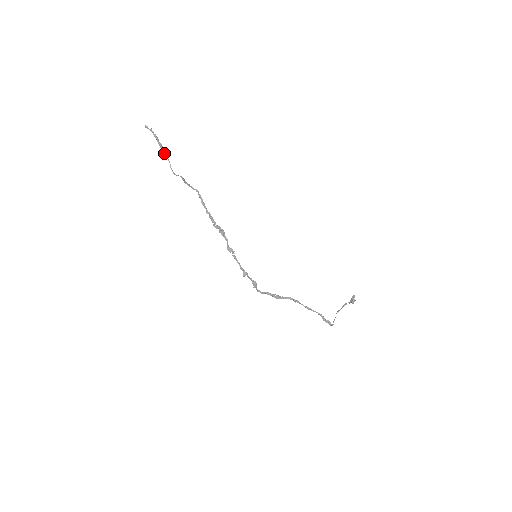
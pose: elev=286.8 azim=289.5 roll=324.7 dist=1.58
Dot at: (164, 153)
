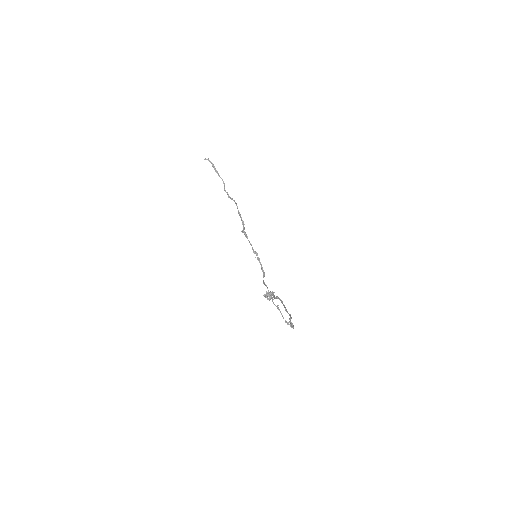
Dot at: (219, 176)
